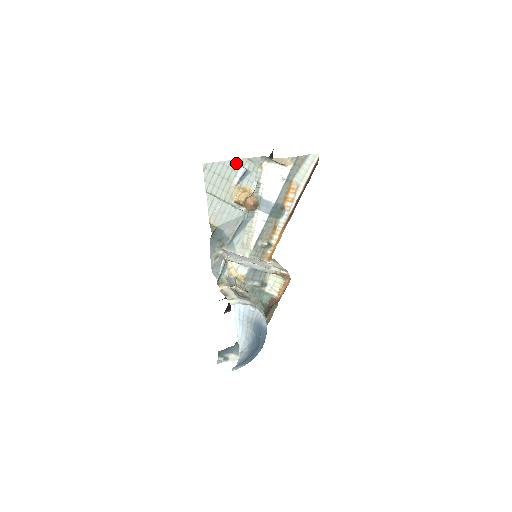
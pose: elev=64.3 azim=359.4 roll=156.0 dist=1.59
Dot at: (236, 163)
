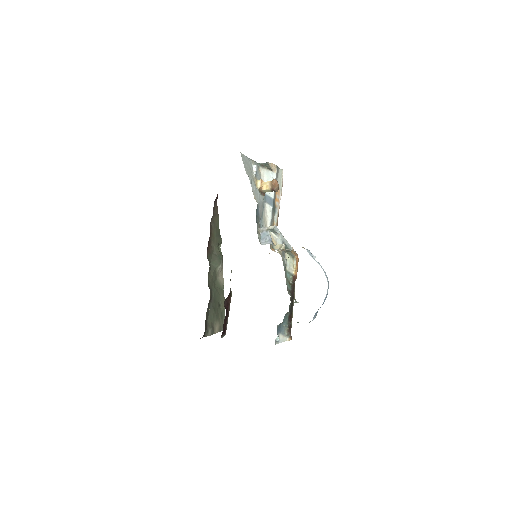
Dot at: (250, 161)
